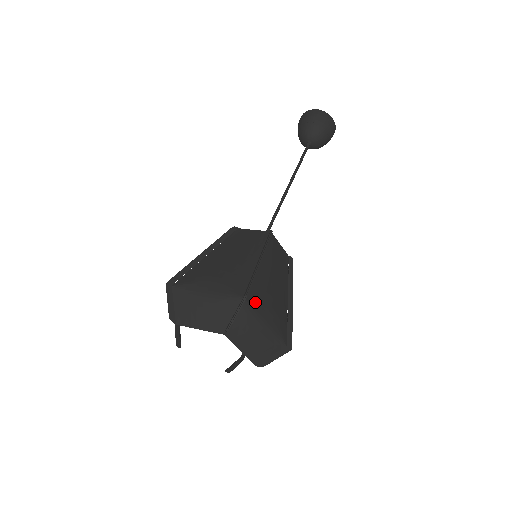
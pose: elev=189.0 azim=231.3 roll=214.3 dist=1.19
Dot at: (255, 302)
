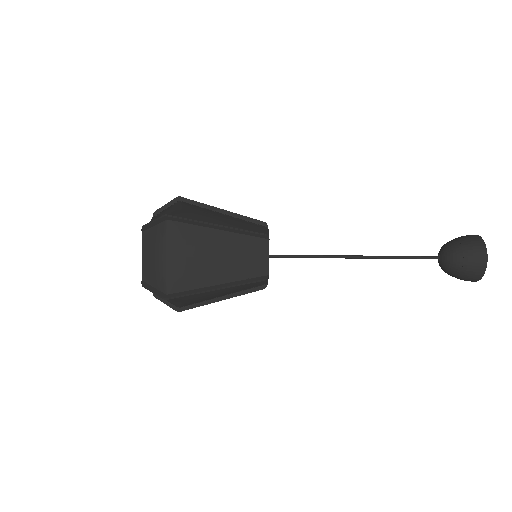
Dot at: (174, 233)
